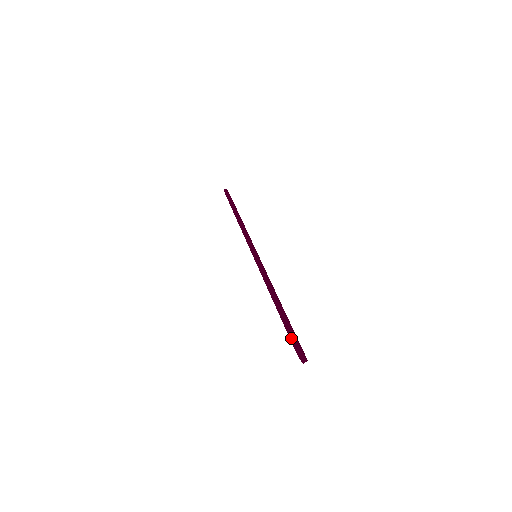
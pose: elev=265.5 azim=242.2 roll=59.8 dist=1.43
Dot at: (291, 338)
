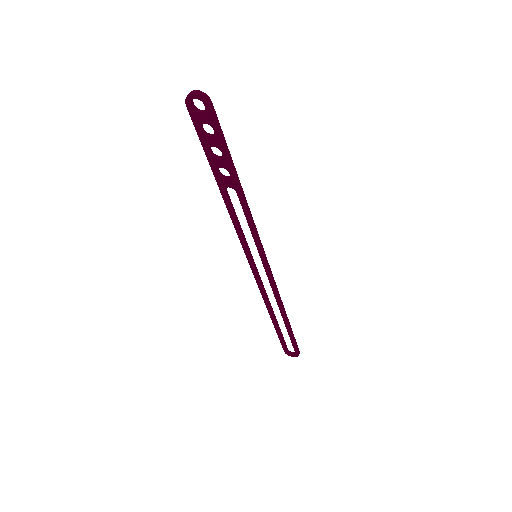
Dot at: (191, 117)
